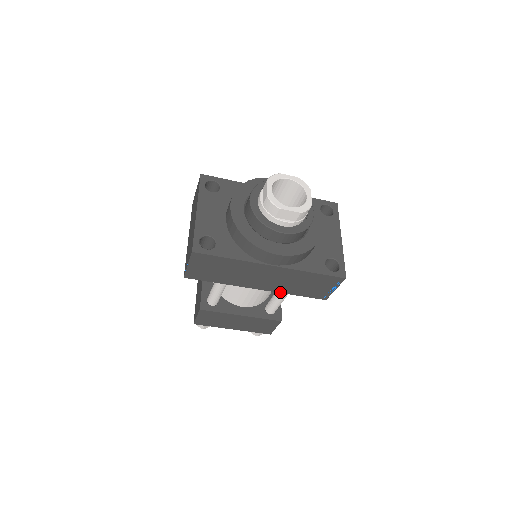
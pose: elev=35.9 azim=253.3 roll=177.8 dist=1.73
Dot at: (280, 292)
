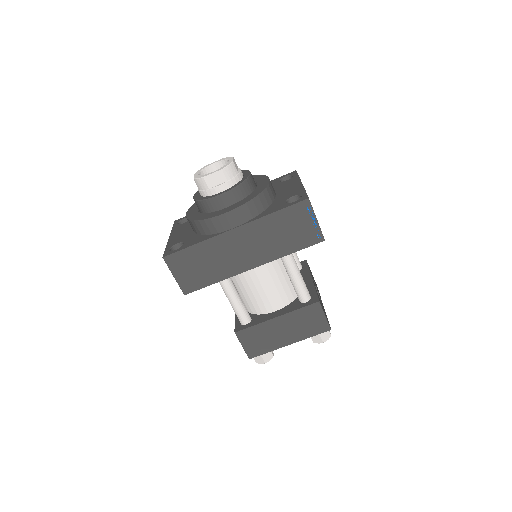
Dot at: (275, 259)
